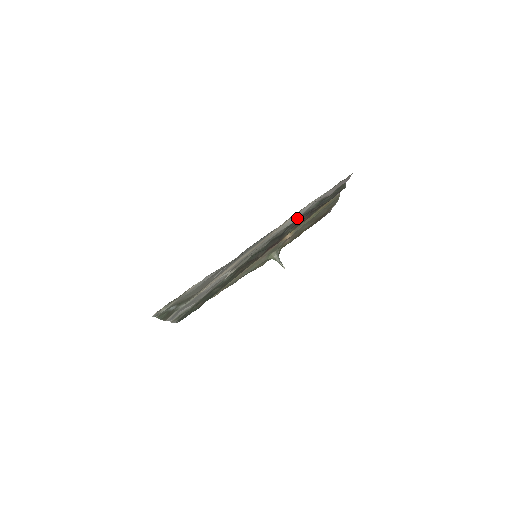
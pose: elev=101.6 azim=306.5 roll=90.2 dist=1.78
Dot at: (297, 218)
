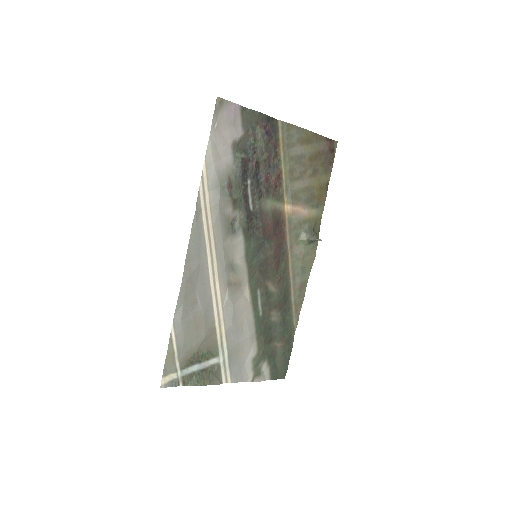
Dot at: (225, 188)
